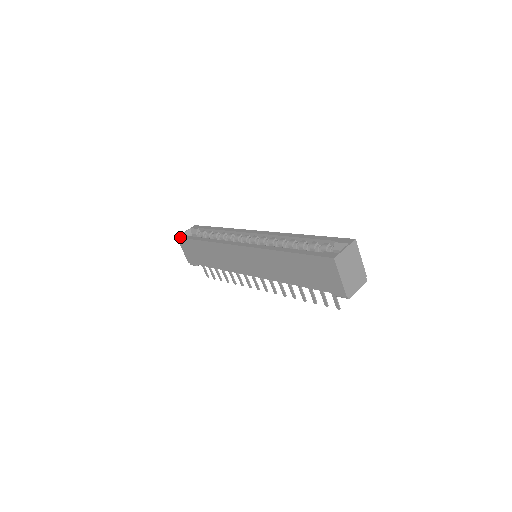
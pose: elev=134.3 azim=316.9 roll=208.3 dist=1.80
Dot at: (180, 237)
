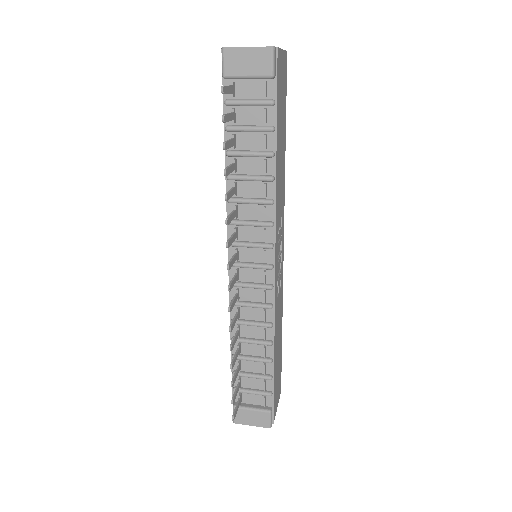
Dot at: occluded
